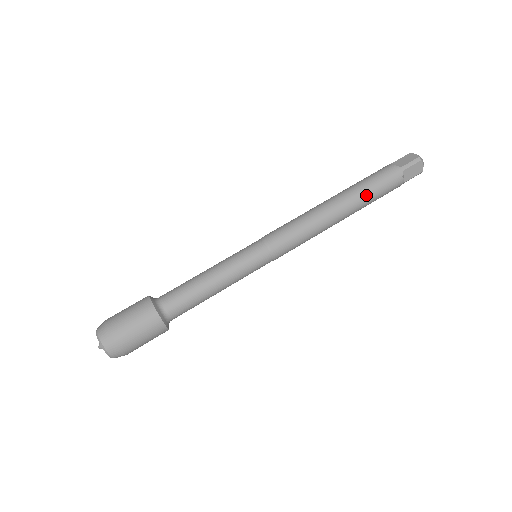
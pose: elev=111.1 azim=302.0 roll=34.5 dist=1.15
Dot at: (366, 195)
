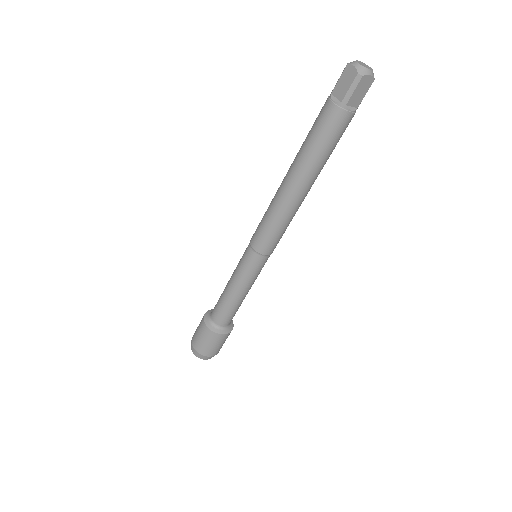
Dot at: (318, 159)
